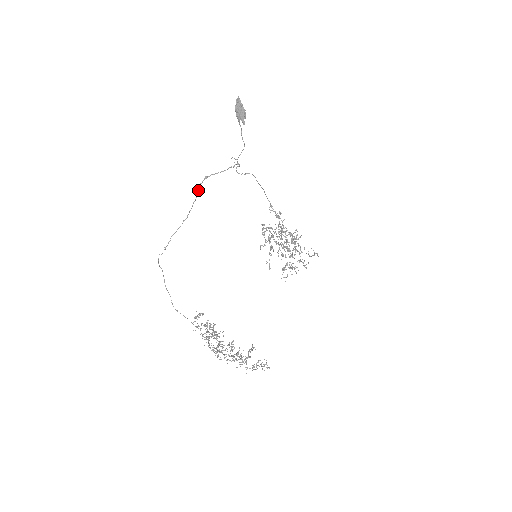
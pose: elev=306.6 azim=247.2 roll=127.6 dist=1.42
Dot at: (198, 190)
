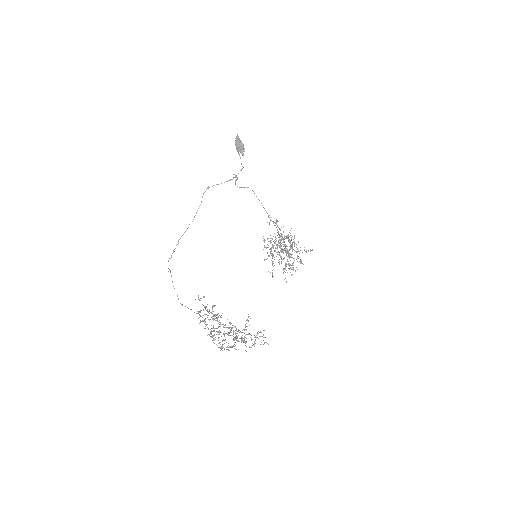
Dot at: occluded
